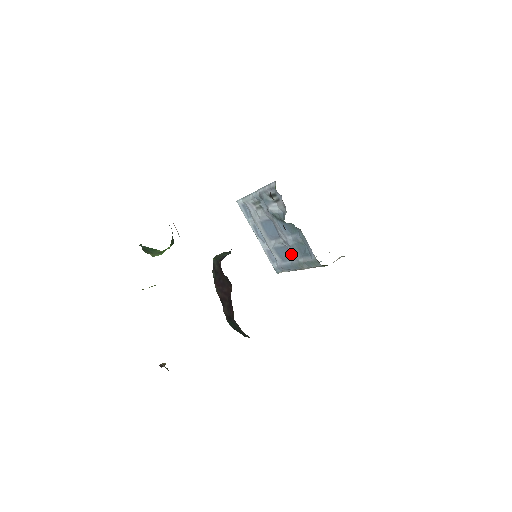
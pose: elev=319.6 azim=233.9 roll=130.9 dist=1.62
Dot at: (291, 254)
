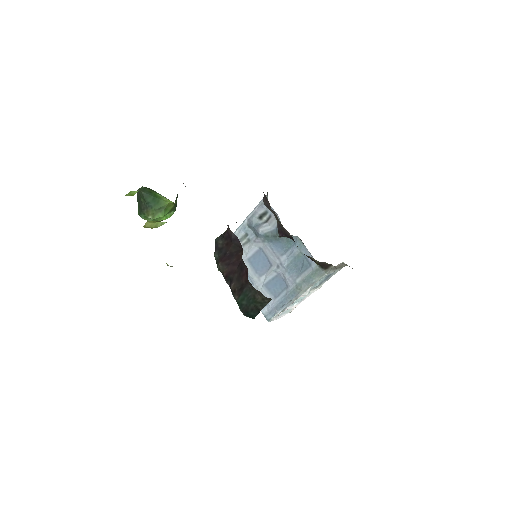
Dot at: (286, 278)
